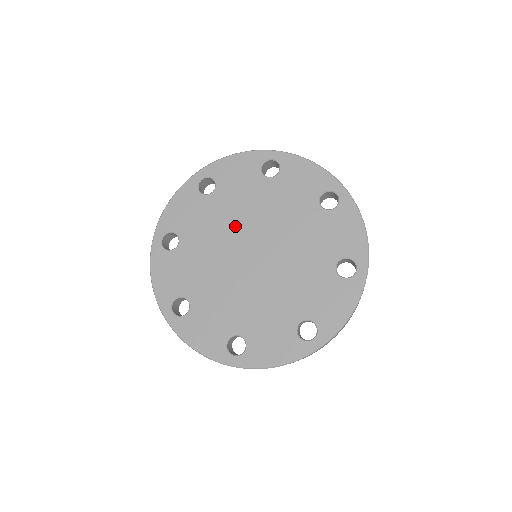
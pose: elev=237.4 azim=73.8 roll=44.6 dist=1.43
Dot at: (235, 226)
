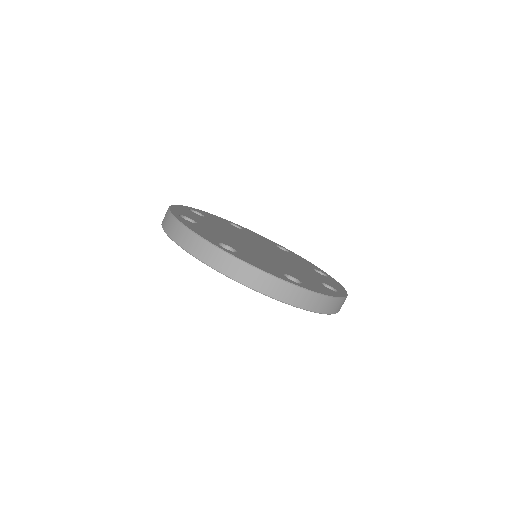
Dot at: (250, 239)
